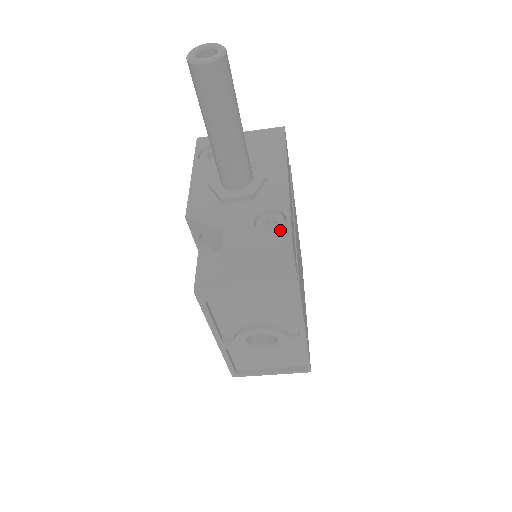
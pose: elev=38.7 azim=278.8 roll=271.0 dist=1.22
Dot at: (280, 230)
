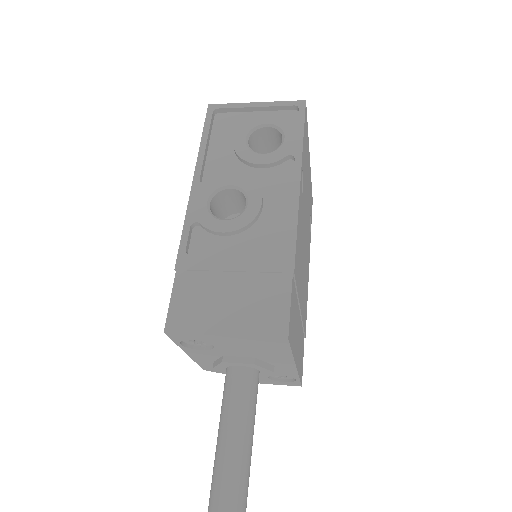
Dot at: (291, 382)
